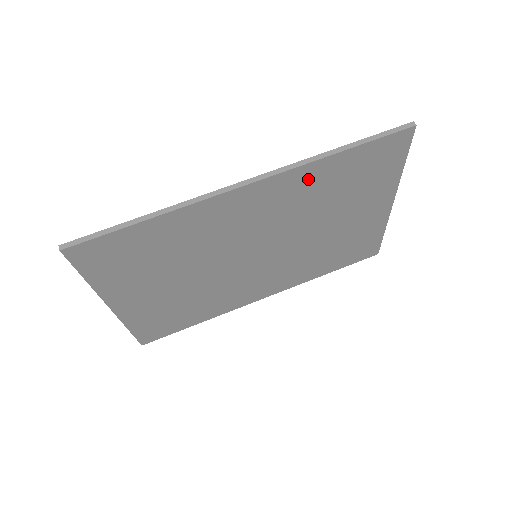
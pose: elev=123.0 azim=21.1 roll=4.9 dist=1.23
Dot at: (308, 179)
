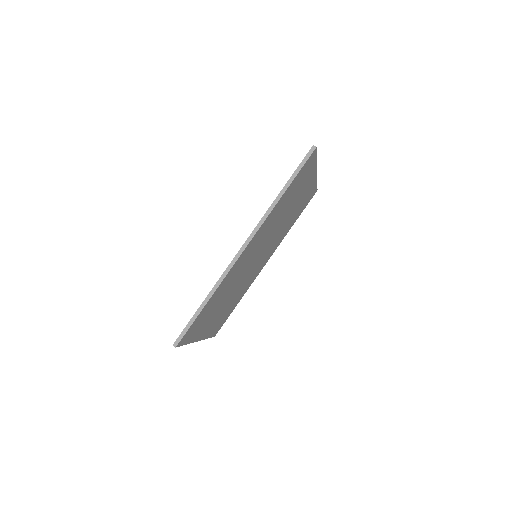
Dot at: (272, 215)
